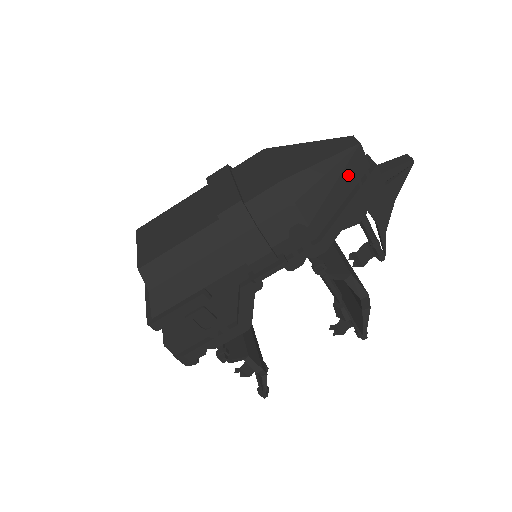
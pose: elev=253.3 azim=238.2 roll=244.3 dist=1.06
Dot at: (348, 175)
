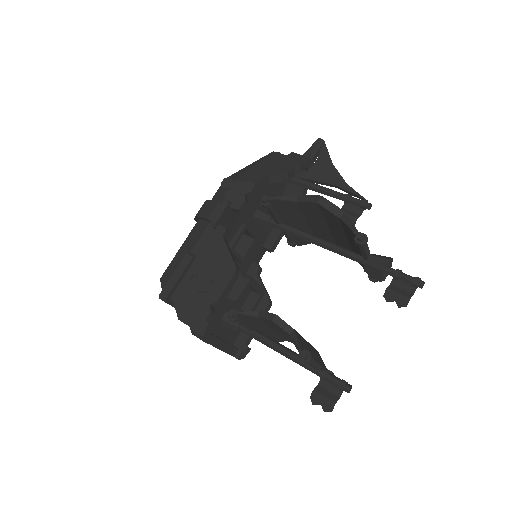
Dot at: (268, 162)
